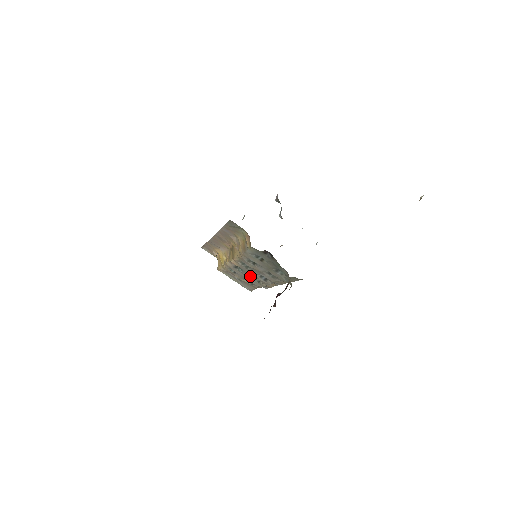
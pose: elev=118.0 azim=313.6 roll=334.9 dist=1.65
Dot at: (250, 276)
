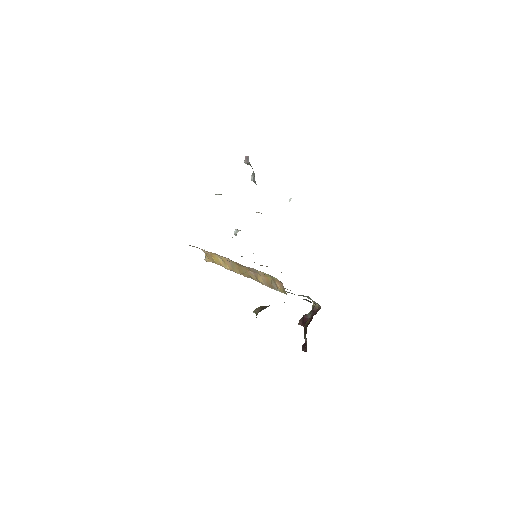
Dot at: occluded
